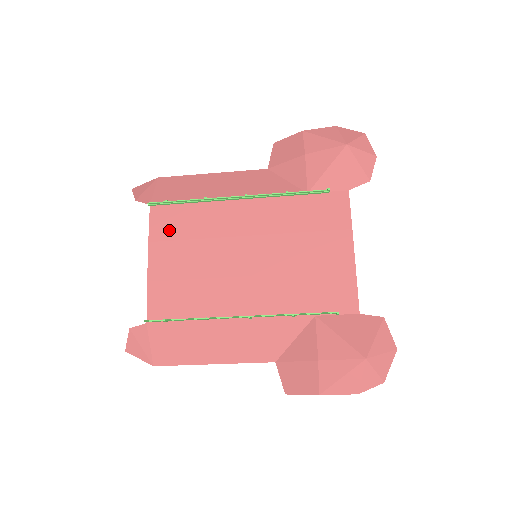
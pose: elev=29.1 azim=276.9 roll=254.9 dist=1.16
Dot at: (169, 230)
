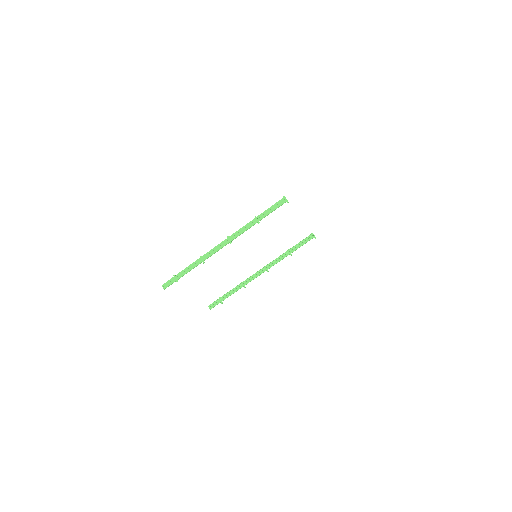
Dot at: occluded
